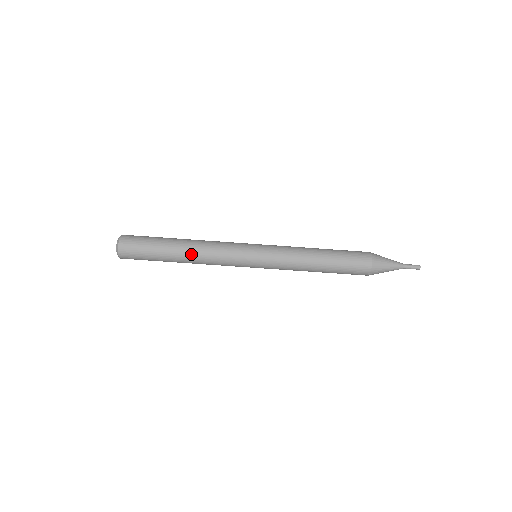
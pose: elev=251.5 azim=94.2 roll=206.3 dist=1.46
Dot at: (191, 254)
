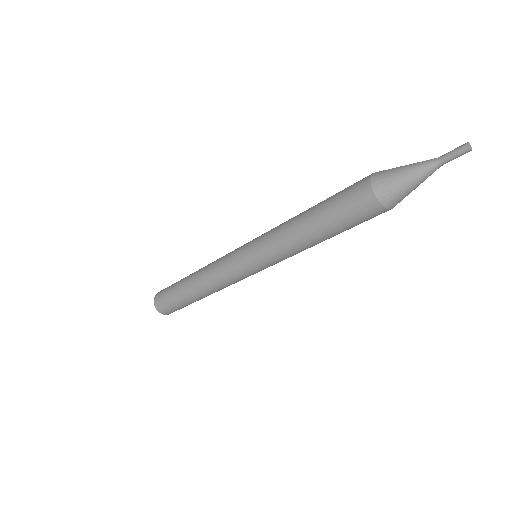
Dot at: (201, 290)
